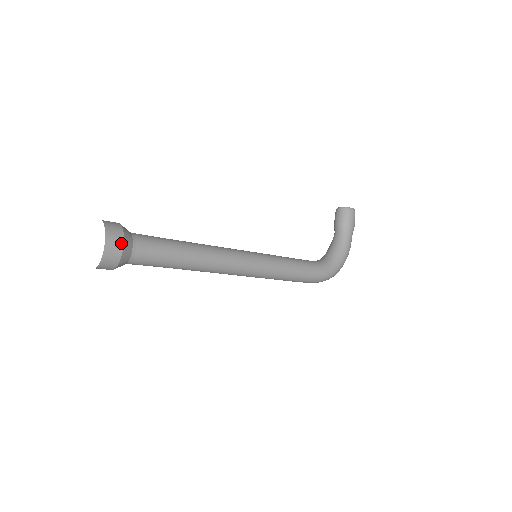
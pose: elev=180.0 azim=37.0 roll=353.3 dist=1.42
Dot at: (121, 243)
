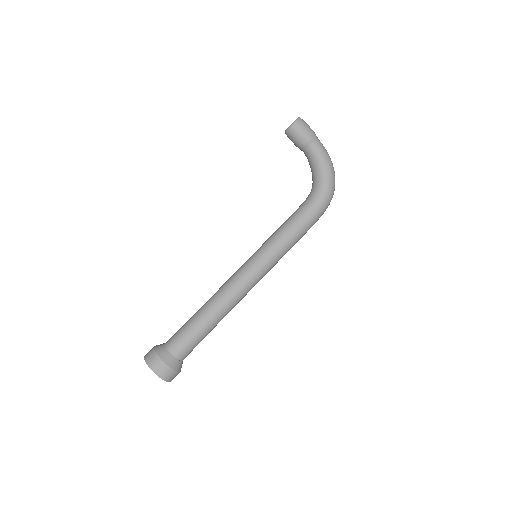
Dot at: (164, 365)
